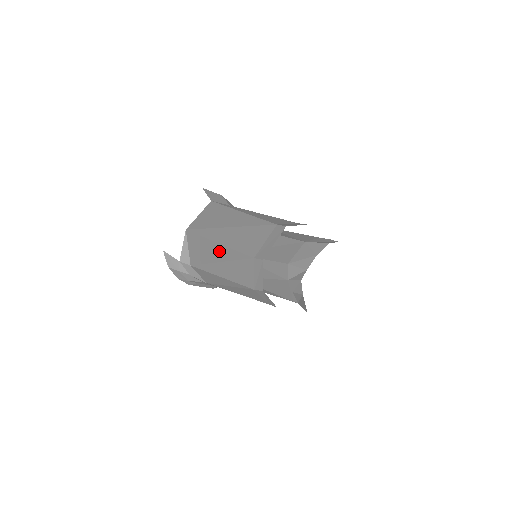
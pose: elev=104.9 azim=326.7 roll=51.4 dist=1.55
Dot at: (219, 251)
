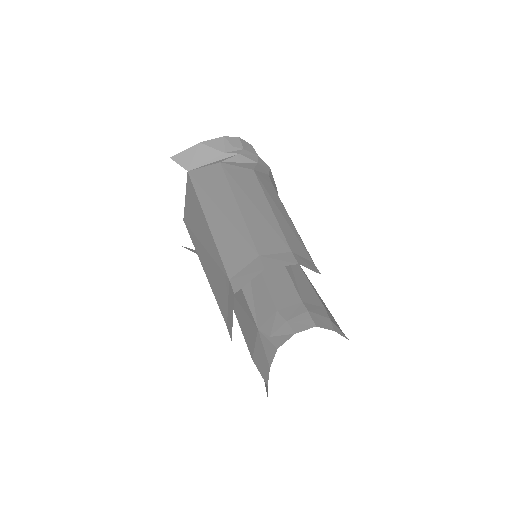
Dot at: occluded
